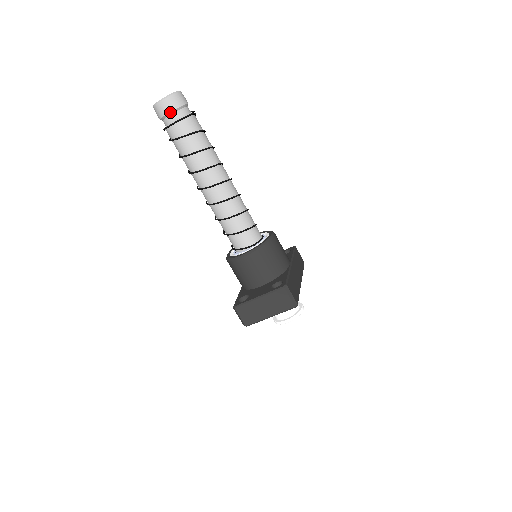
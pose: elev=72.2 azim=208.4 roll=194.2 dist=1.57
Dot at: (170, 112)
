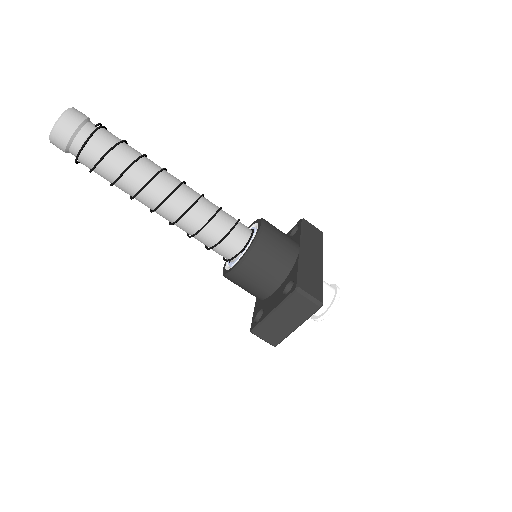
Dot at: (69, 141)
